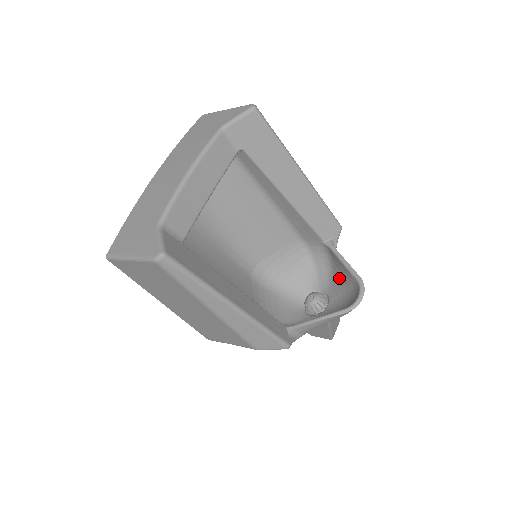
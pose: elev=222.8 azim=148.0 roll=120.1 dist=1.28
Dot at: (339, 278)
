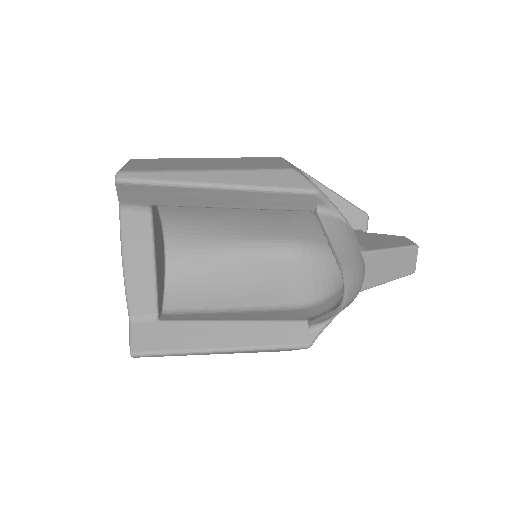
Dot at: occluded
